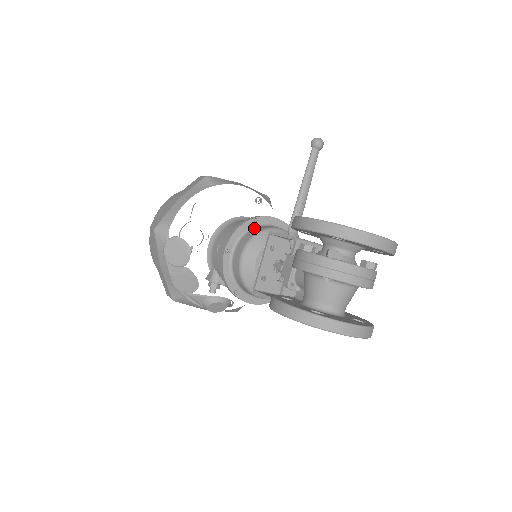
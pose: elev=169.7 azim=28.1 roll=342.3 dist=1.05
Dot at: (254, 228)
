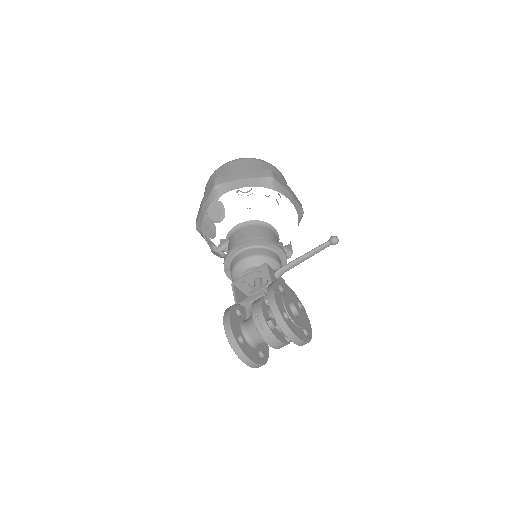
Dot at: (263, 248)
